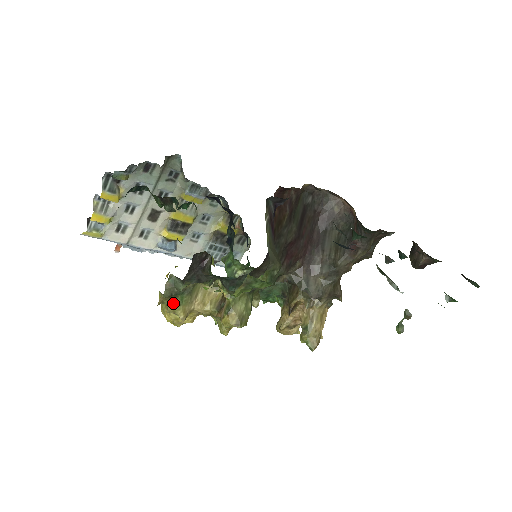
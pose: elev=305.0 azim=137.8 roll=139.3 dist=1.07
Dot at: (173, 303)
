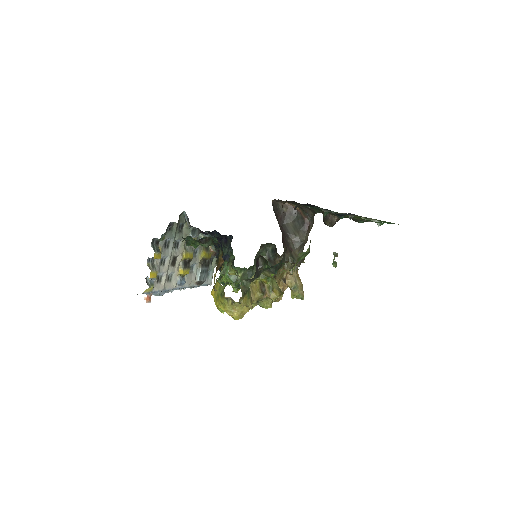
Dot at: (245, 299)
